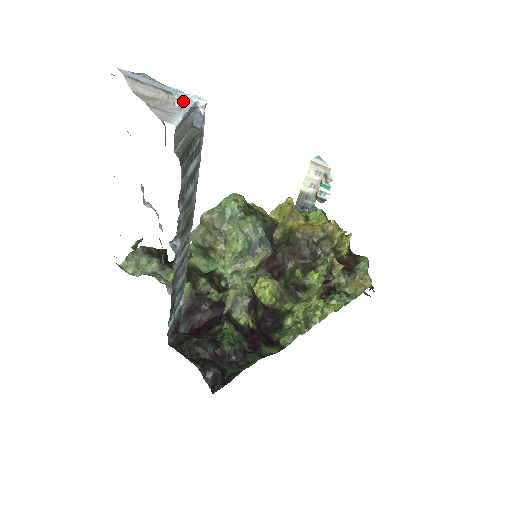
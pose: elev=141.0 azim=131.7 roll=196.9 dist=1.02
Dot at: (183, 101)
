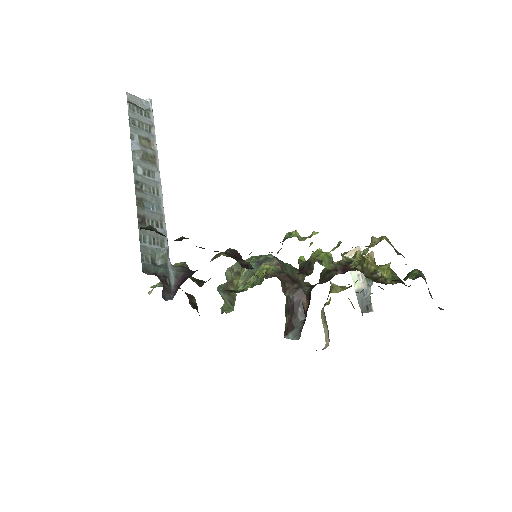
Dot at: occluded
